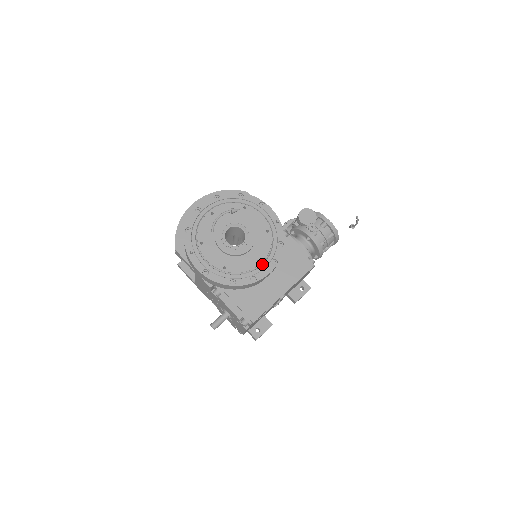
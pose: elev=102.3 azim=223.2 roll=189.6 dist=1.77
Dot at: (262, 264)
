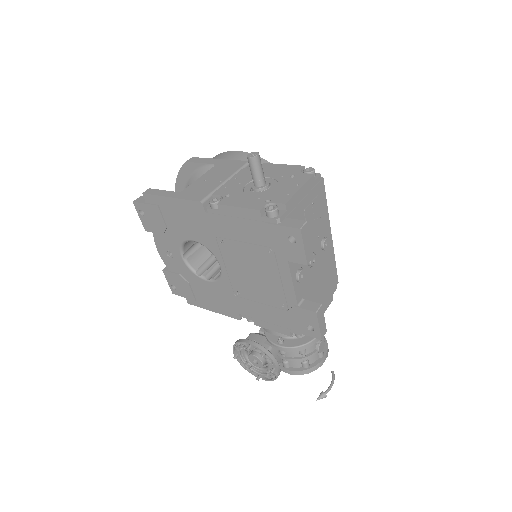
Dot at: occluded
